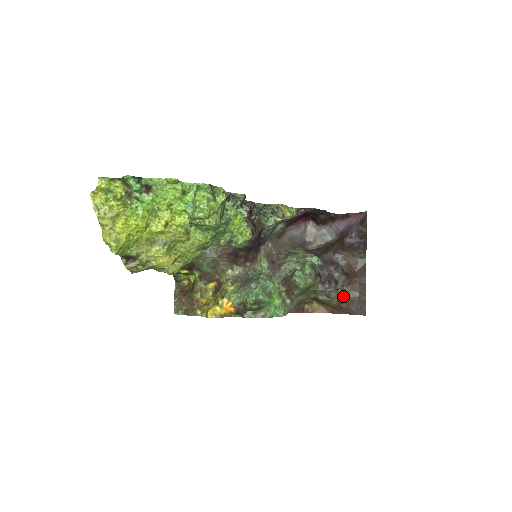
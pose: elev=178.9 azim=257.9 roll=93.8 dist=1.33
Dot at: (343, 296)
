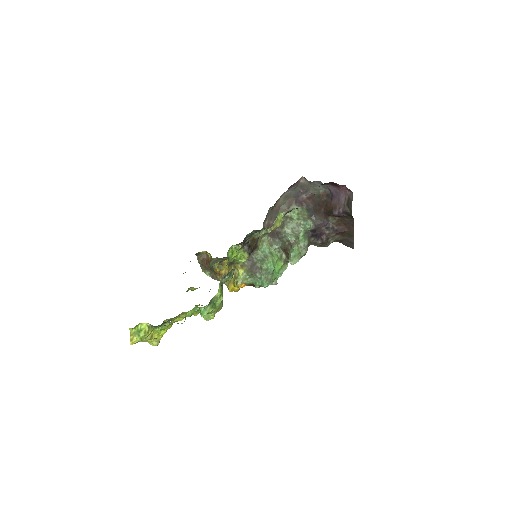
Dot at: (334, 240)
